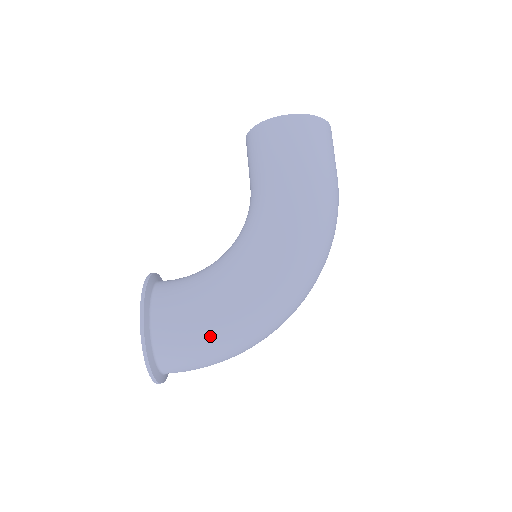
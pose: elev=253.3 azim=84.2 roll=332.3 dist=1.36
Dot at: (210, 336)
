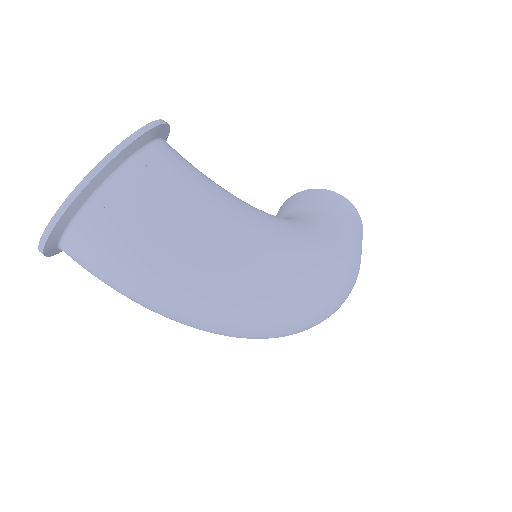
Dot at: (209, 219)
